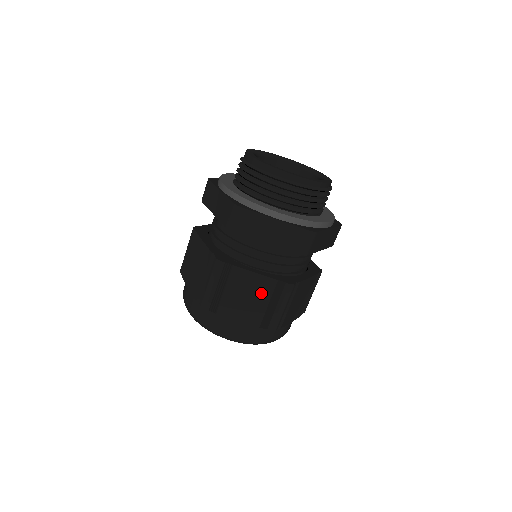
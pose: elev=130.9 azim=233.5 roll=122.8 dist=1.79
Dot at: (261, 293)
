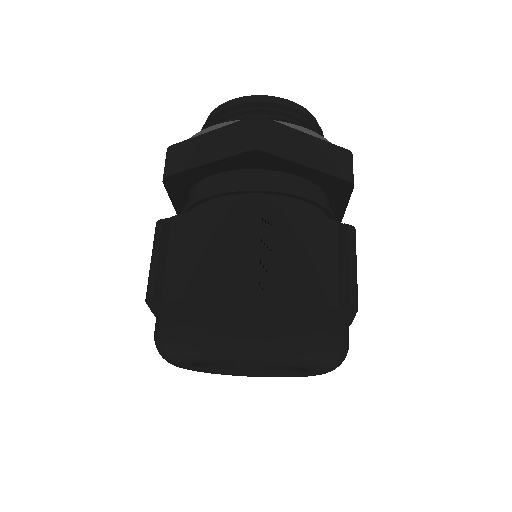
Dot at: (323, 245)
